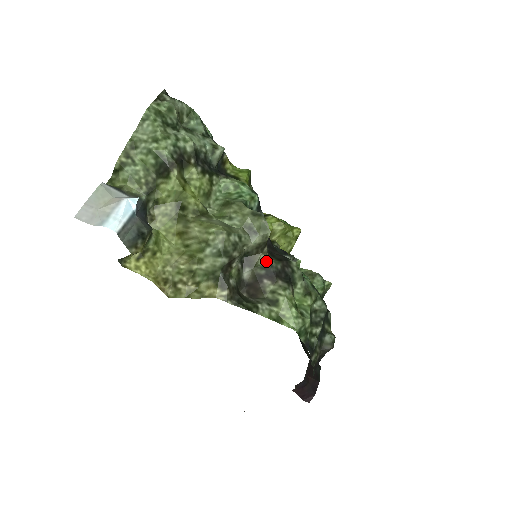
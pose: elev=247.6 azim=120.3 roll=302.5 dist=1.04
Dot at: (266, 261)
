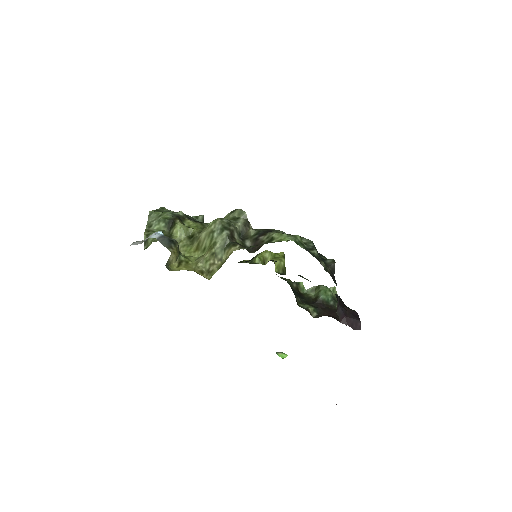
Dot at: (255, 232)
